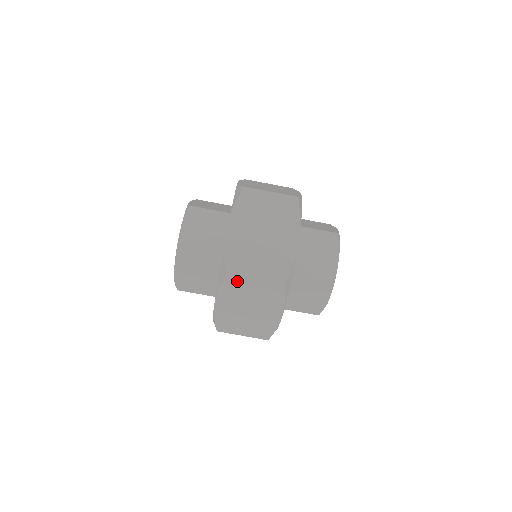
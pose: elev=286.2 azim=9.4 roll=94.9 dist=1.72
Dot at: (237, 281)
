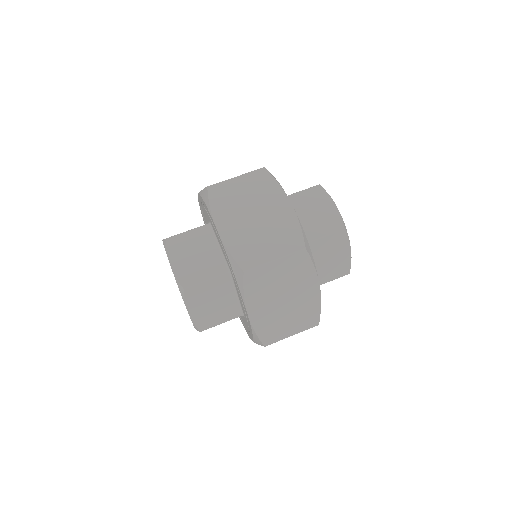
Dot at: (258, 273)
